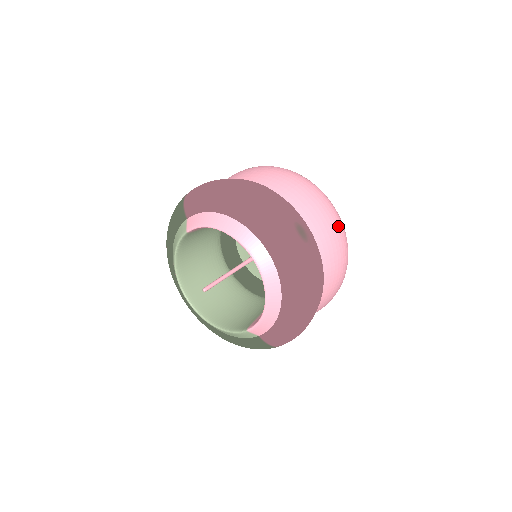
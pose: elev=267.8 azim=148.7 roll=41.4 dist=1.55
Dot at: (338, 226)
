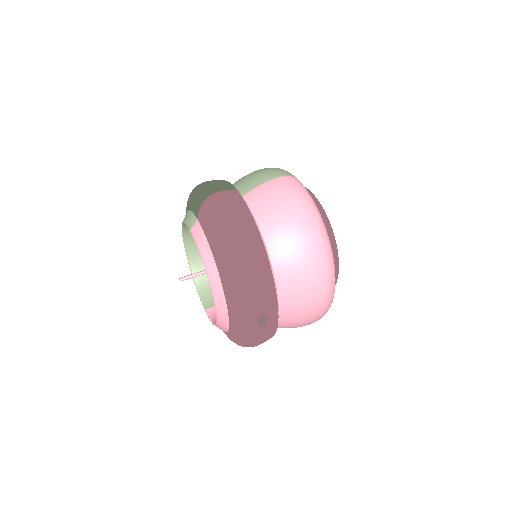
Dot at: (319, 309)
